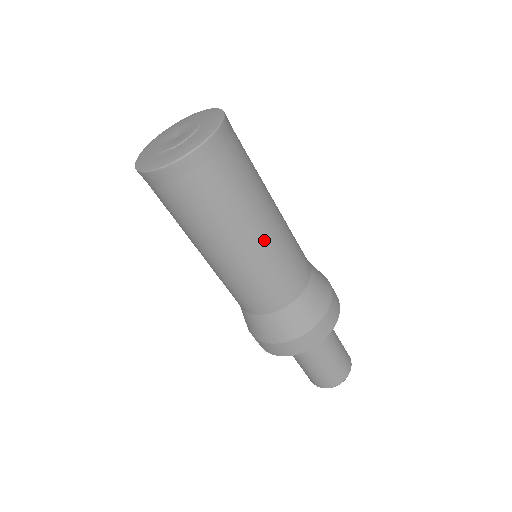
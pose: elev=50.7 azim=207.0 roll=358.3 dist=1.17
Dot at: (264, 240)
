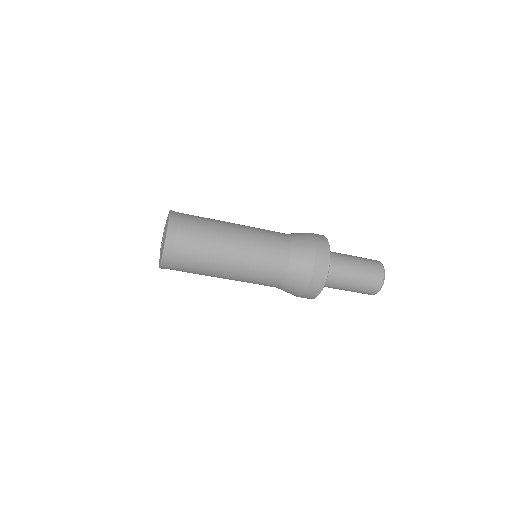
Dot at: (239, 247)
